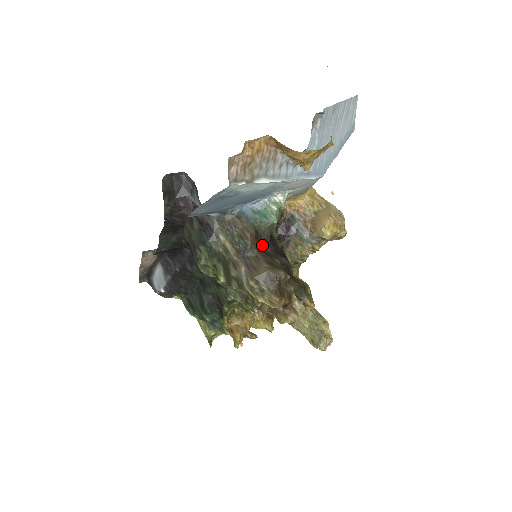
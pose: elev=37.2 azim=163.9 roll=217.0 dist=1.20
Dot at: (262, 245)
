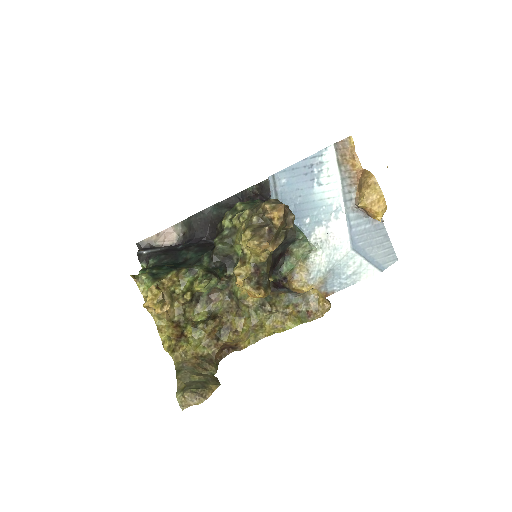
Dot at: occluded
